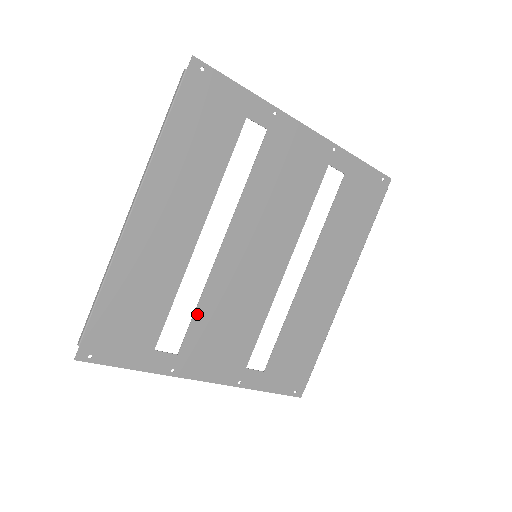
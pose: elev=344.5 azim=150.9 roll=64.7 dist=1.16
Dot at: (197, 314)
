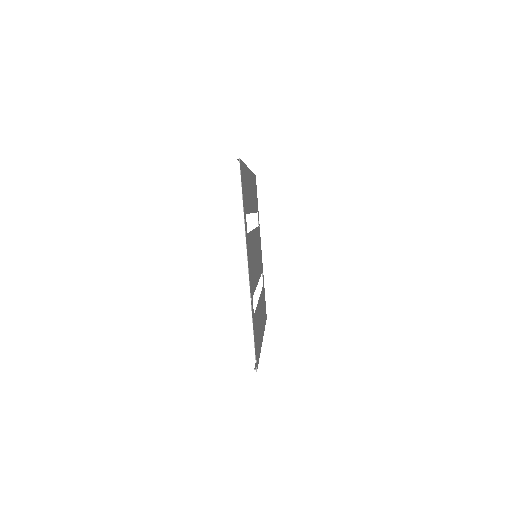
Dot at: (250, 234)
